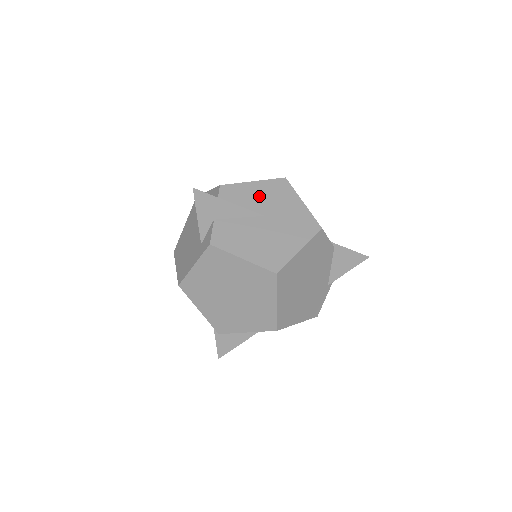
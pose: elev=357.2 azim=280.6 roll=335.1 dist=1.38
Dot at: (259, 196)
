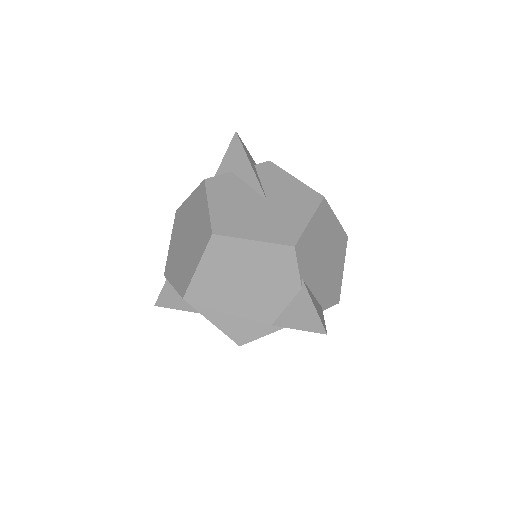
Dot at: (284, 188)
